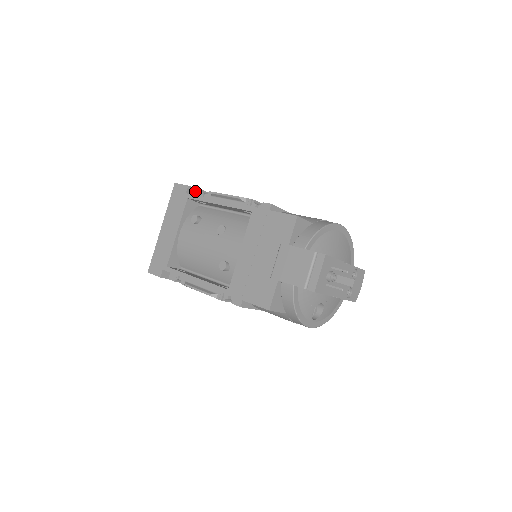
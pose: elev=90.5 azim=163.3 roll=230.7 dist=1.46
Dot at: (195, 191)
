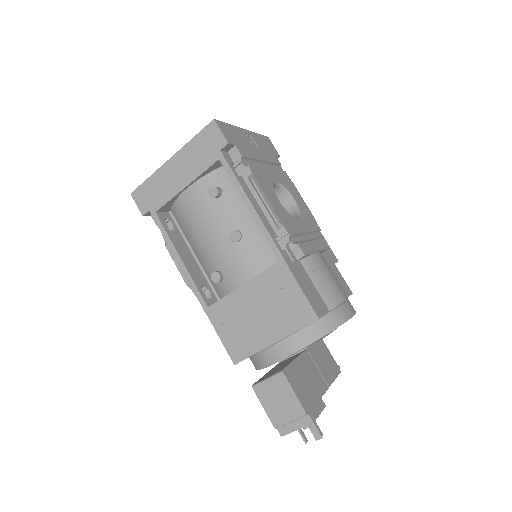
Dot at: (233, 148)
